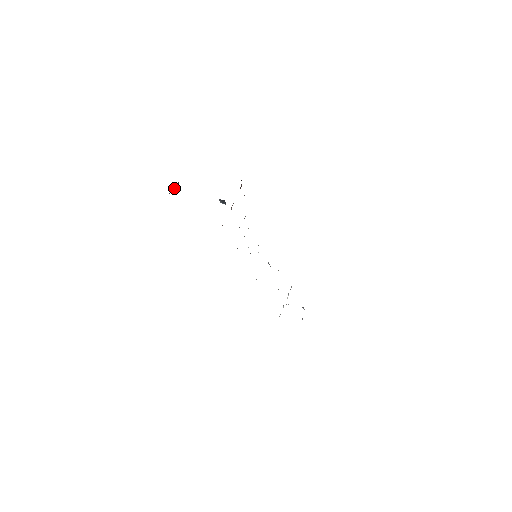
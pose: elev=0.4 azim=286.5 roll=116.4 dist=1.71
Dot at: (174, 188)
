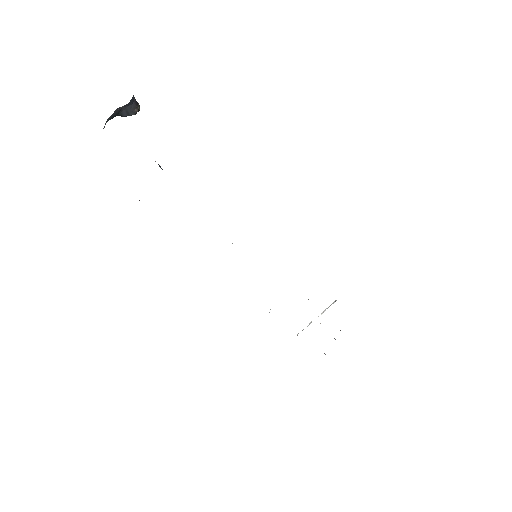
Dot at: (125, 112)
